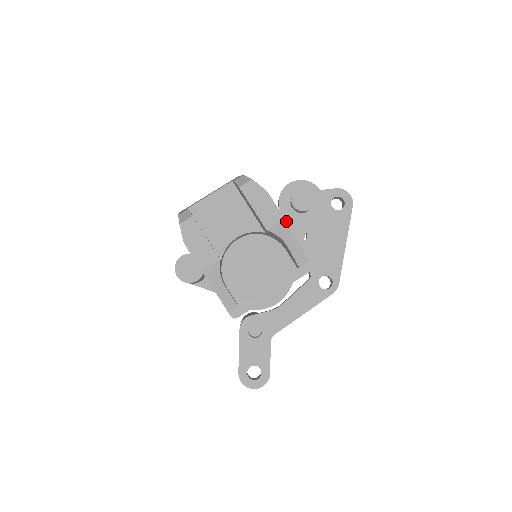
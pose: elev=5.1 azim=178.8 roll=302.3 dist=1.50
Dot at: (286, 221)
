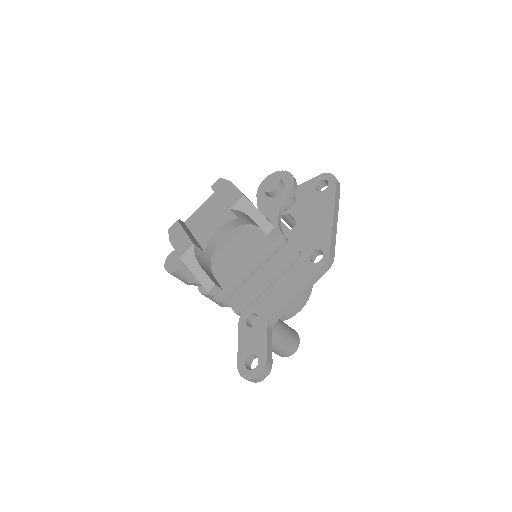
Dot at: (262, 207)
